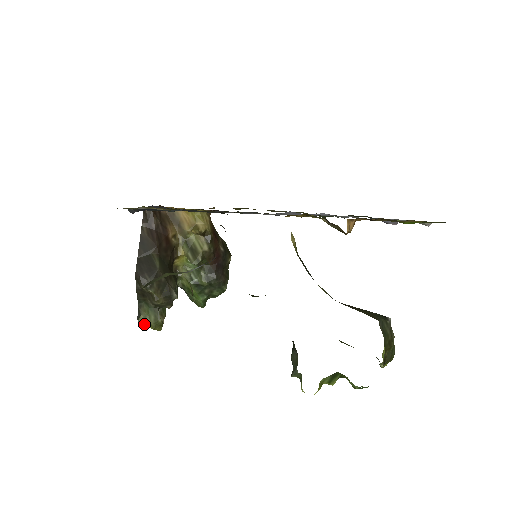
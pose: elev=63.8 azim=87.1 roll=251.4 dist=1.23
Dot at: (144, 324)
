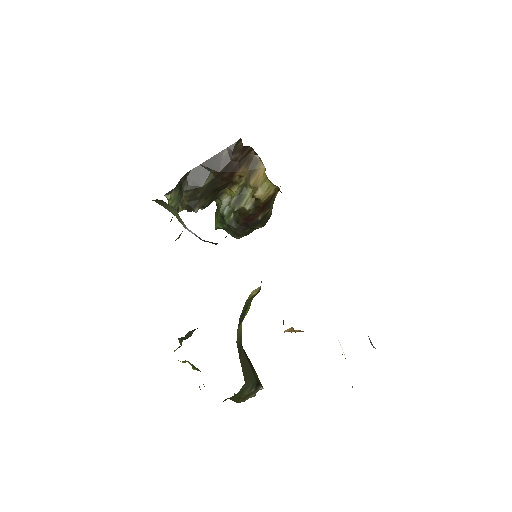
Dot at: (168, 200)
